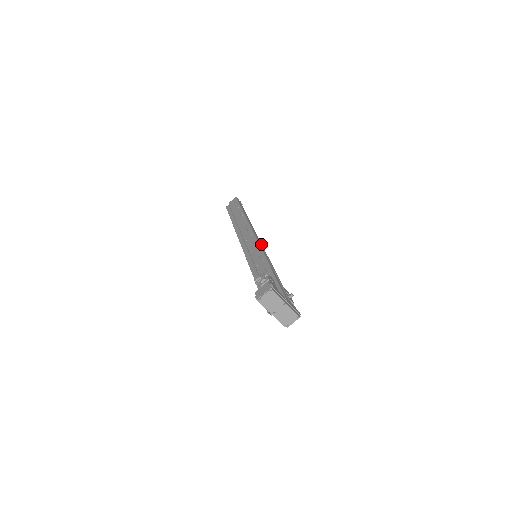
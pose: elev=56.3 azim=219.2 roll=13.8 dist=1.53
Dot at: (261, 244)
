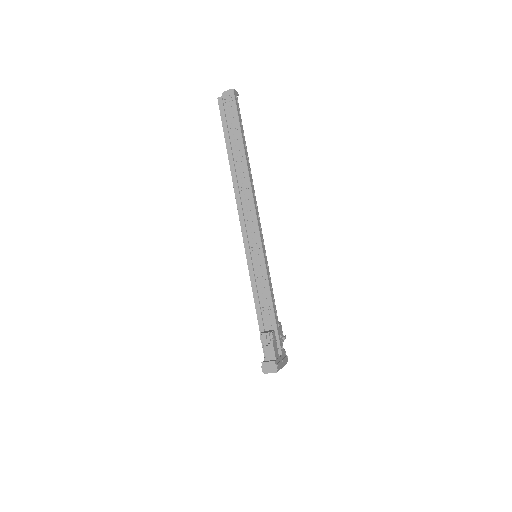
Dot at: (262, 235)
